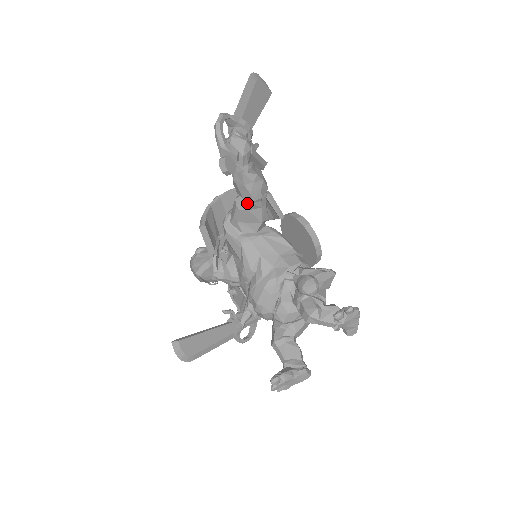
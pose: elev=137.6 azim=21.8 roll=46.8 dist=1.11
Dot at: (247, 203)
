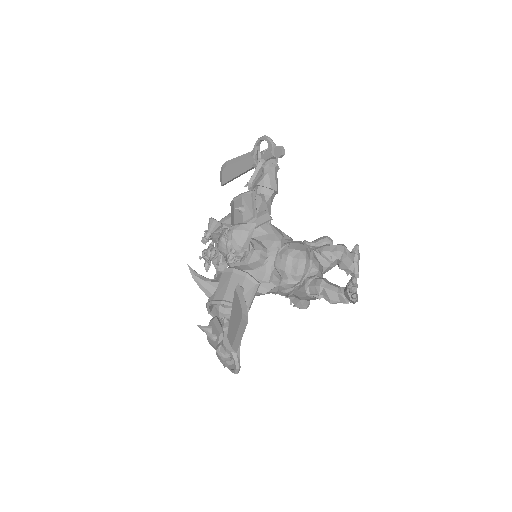
Dot at: (267, 197)
